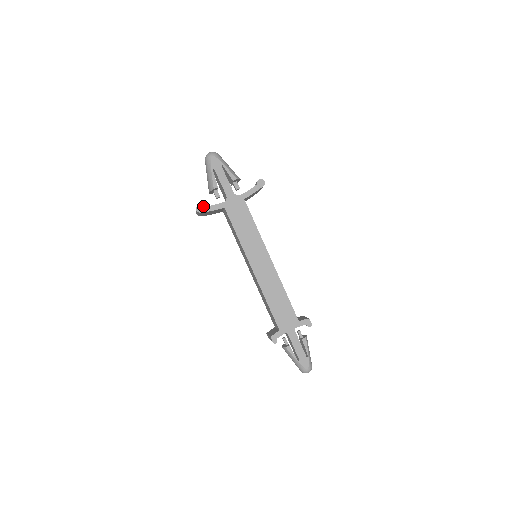
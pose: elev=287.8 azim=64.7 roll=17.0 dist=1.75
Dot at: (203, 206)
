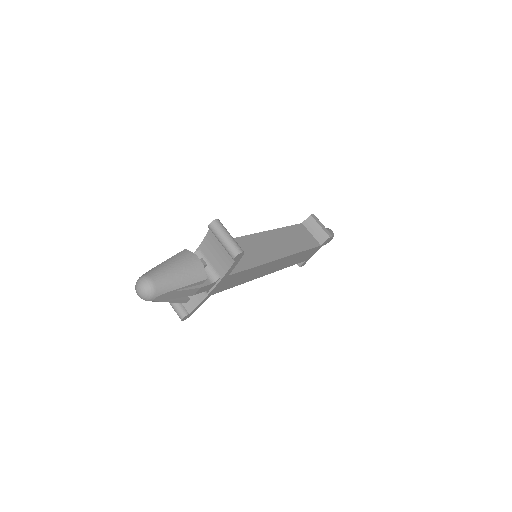
Dot at: (188, 315)
